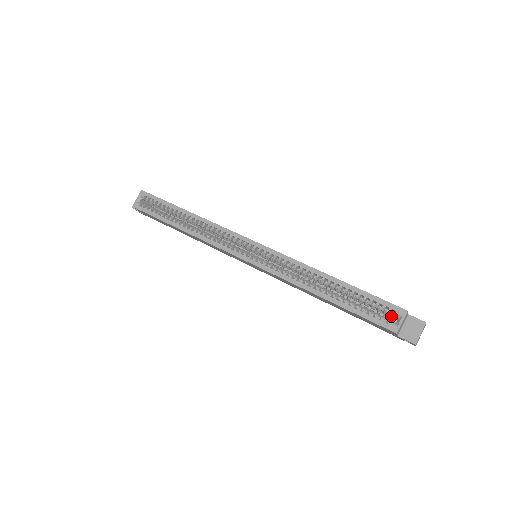
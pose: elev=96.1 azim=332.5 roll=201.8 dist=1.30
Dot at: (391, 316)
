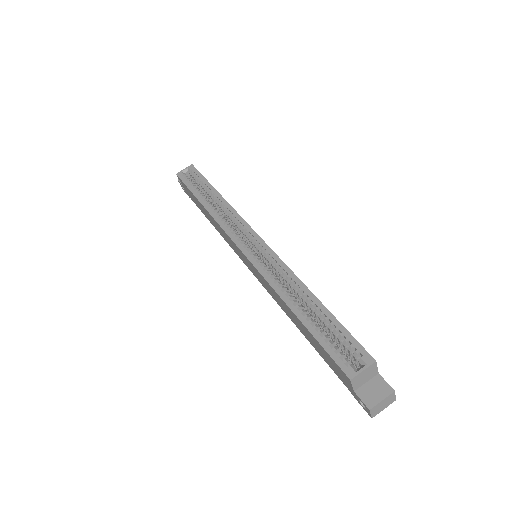
Dot at: (356, 362)
